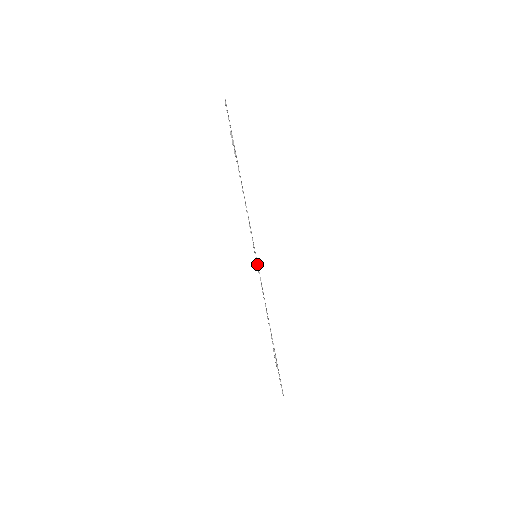
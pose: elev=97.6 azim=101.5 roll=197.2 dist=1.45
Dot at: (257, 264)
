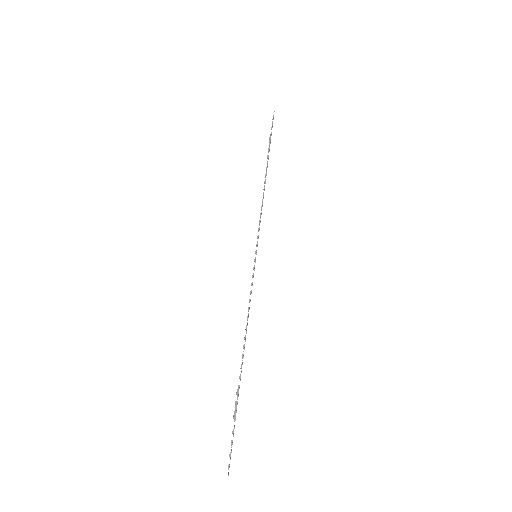
Dot at: (254, 266)
